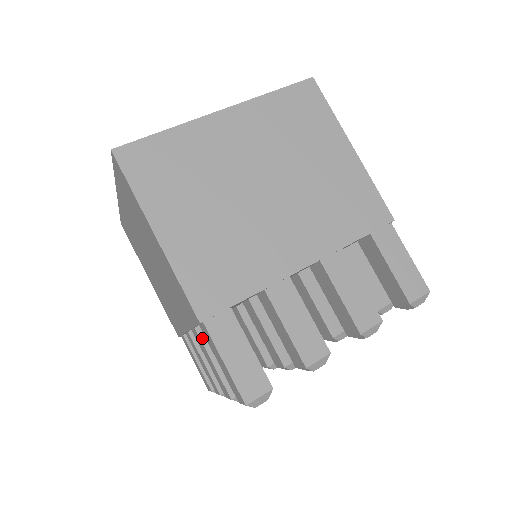
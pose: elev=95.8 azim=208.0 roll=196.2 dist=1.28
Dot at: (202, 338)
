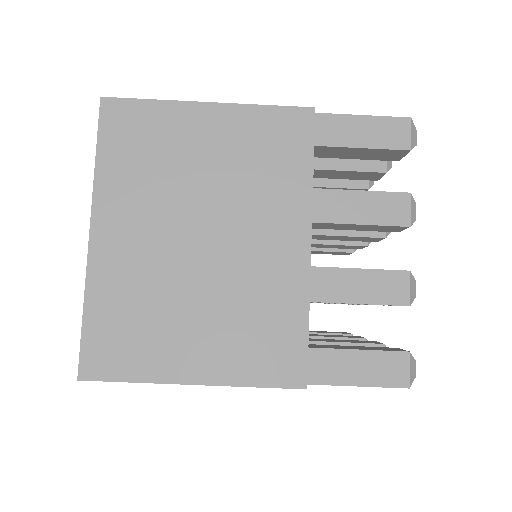
Dot at: occluded
